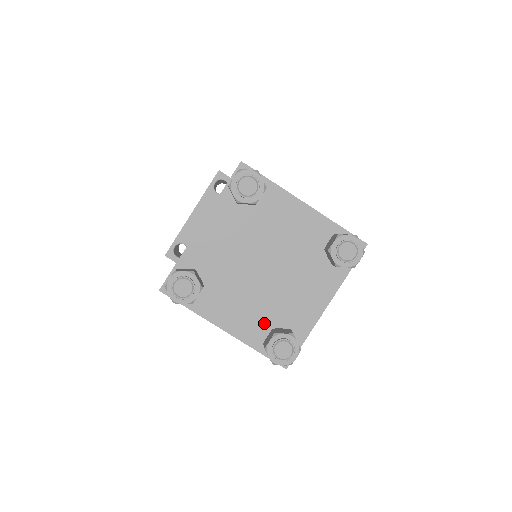
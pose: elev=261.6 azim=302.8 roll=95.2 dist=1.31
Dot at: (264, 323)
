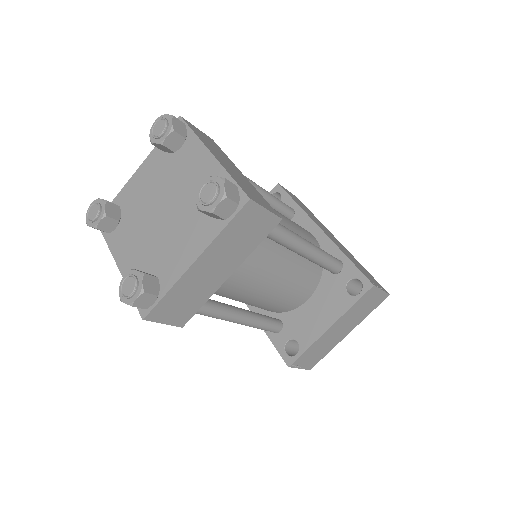
Dot at: (144, 266)
